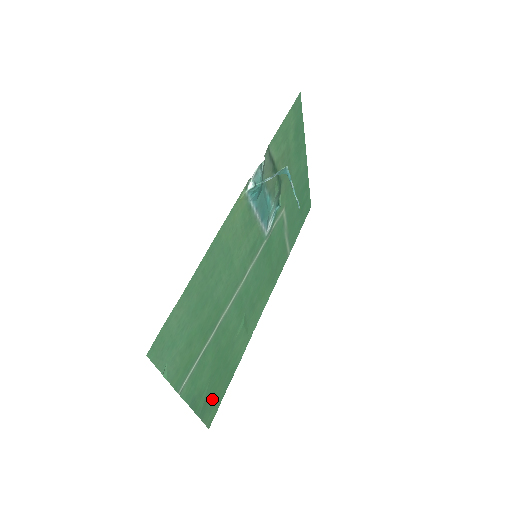
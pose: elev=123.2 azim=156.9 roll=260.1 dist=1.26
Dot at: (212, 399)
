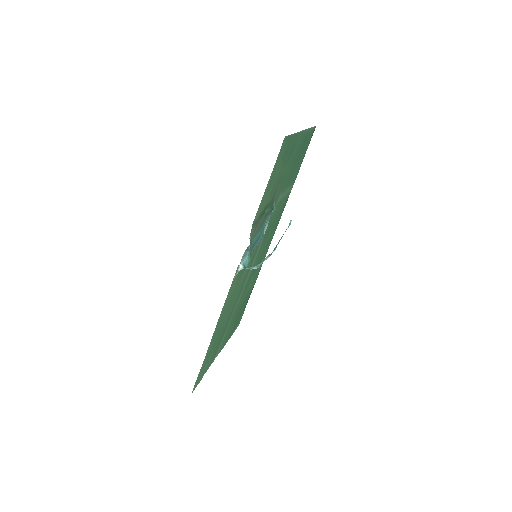
Dot at: occluded
